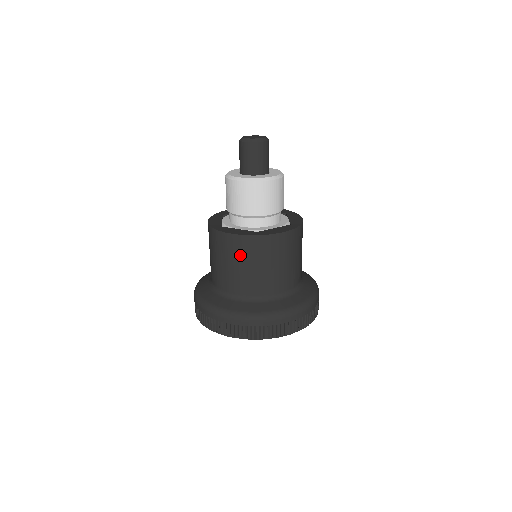
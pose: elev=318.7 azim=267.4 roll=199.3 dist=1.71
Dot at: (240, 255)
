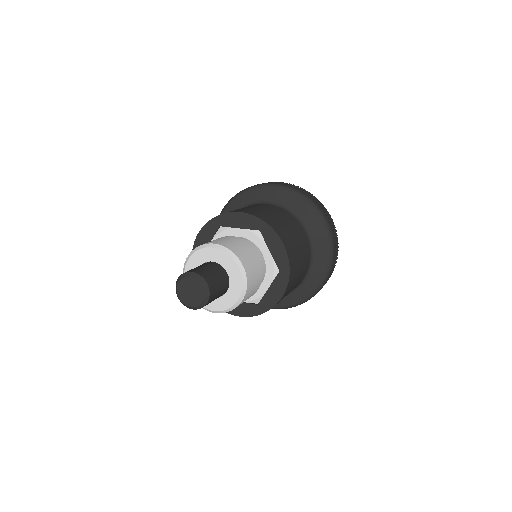
Dot at: occluded
